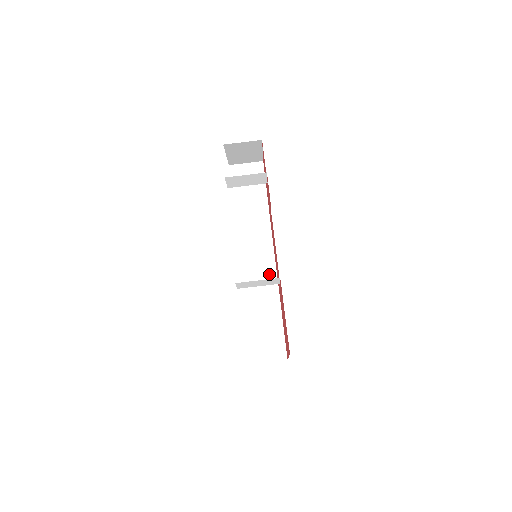
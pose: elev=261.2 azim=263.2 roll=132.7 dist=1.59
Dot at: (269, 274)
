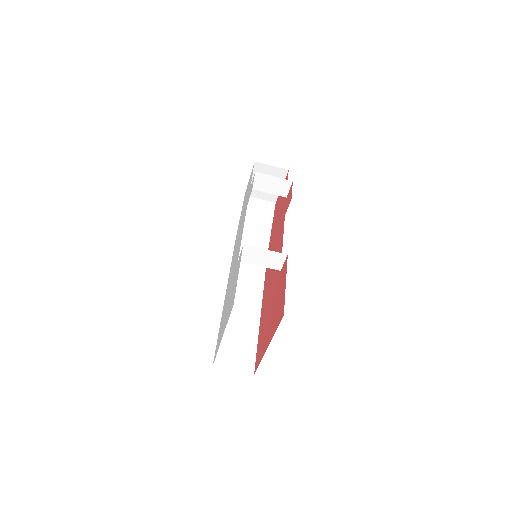
Dot at: (255, 292)
